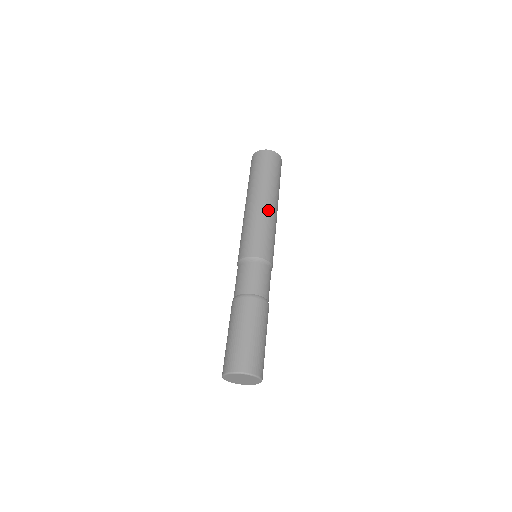
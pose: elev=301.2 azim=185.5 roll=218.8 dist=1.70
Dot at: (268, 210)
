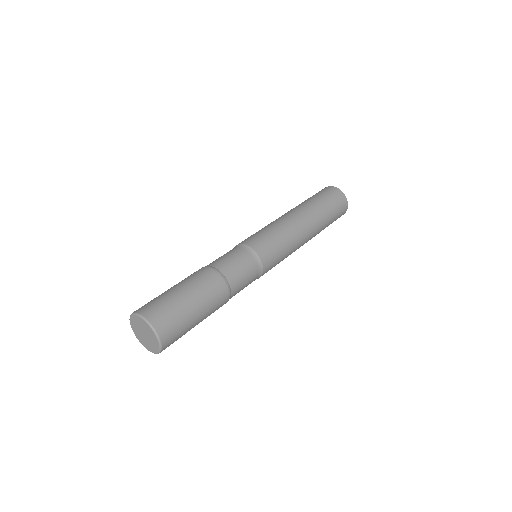
Dot at: (281, 217)
